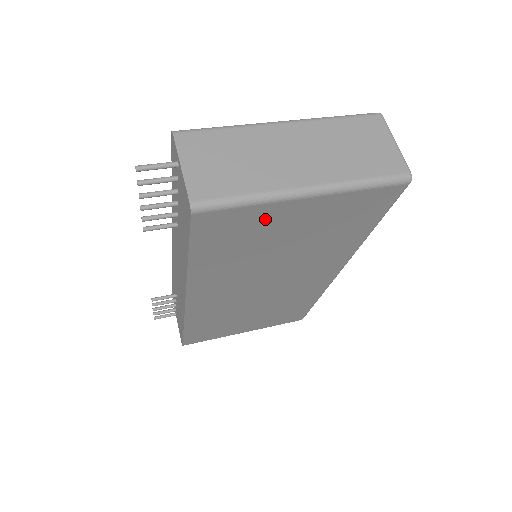
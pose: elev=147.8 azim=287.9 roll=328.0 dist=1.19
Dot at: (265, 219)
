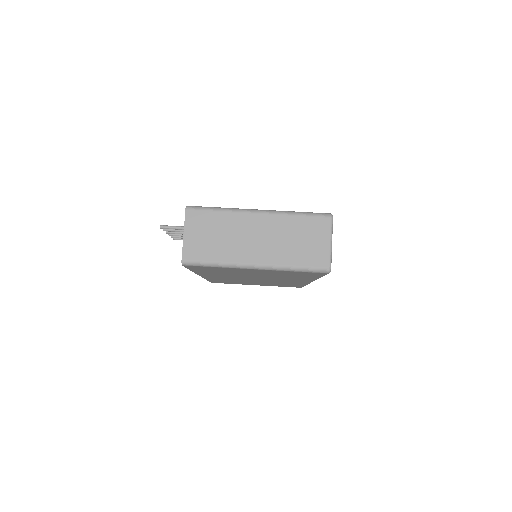
Dot at: (232, 270)
